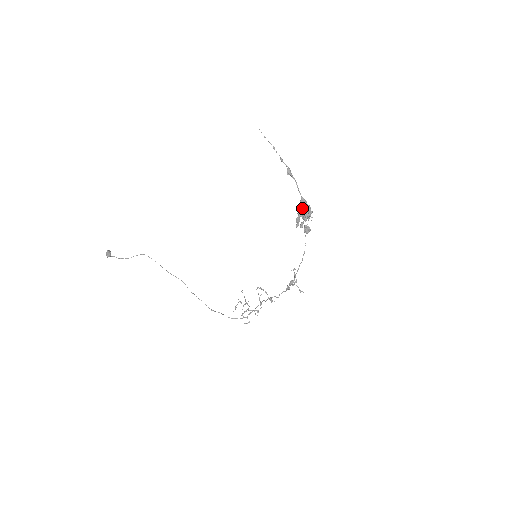
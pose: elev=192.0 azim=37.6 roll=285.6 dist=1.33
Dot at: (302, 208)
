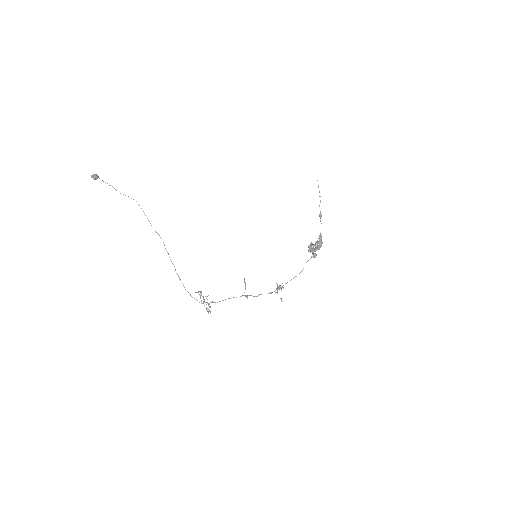
Dot at: (317, 241)
